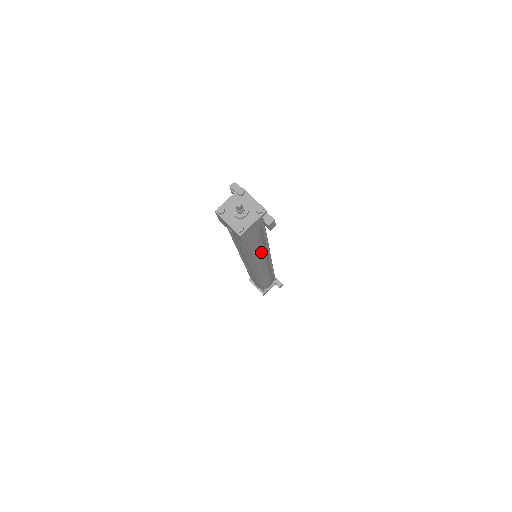
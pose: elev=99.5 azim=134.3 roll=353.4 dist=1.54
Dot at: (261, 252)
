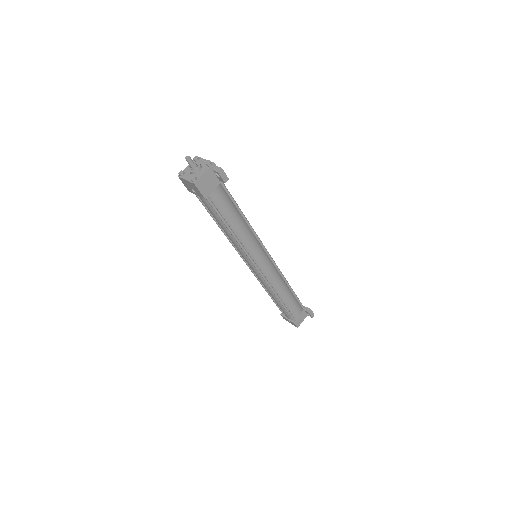
Dot at: (246, 234)
